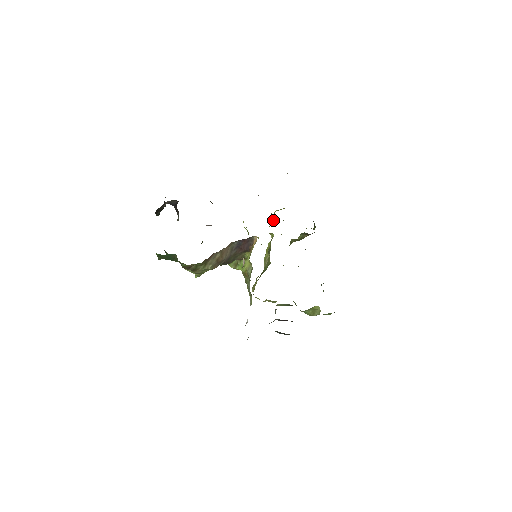
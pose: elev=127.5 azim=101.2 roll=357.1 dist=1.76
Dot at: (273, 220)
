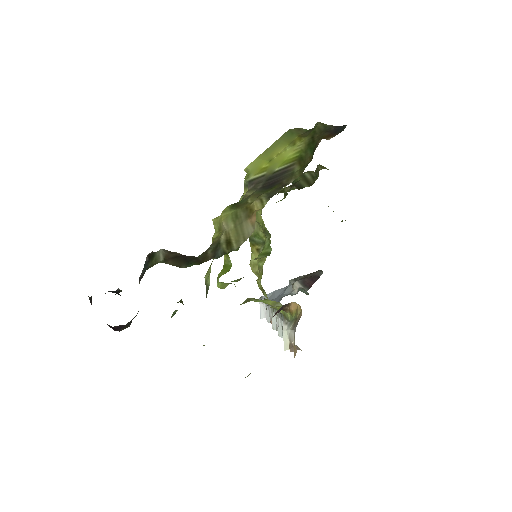
Dot at: occluded
